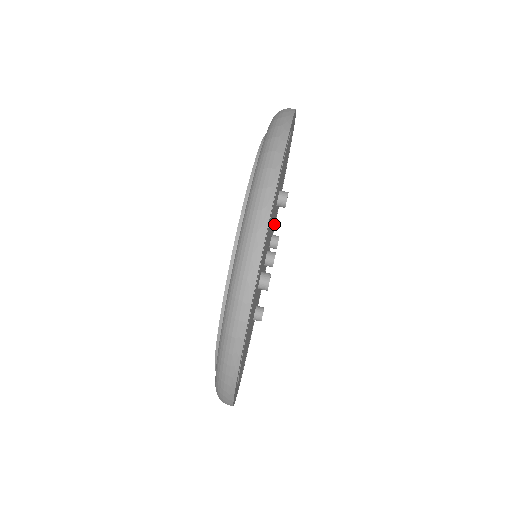
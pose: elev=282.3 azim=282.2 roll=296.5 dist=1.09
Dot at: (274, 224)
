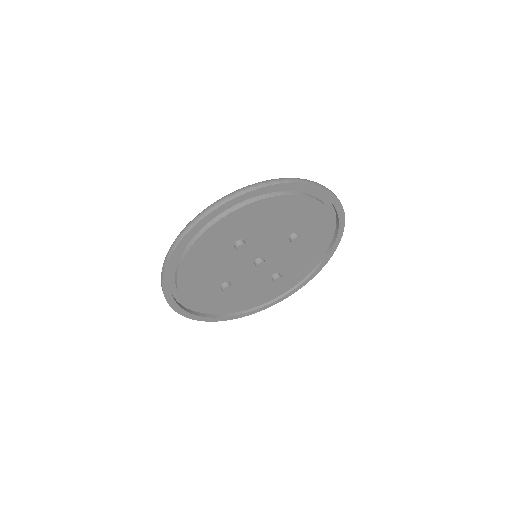
Dot at: (289, 277)
